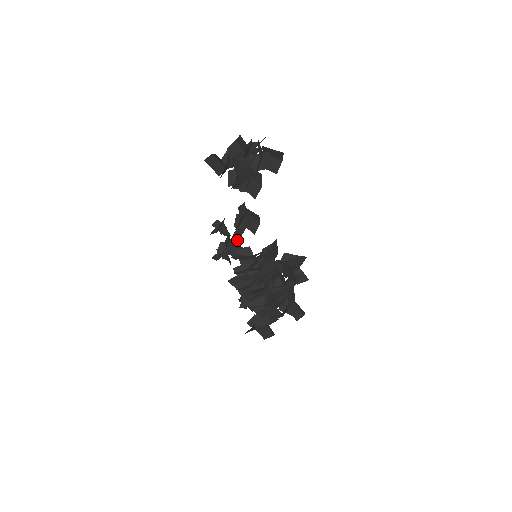
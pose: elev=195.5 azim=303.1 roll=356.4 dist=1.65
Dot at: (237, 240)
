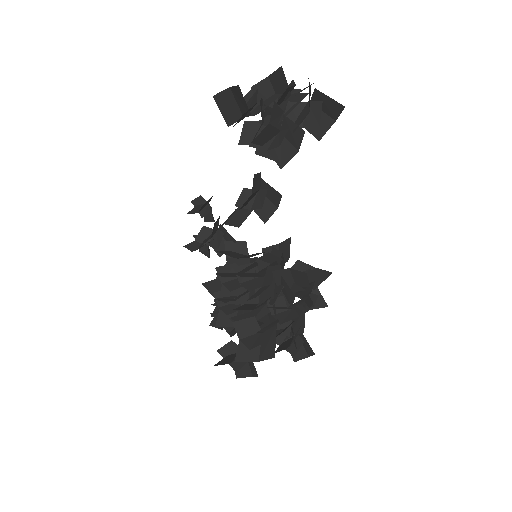
Dot at: (236, 226)
